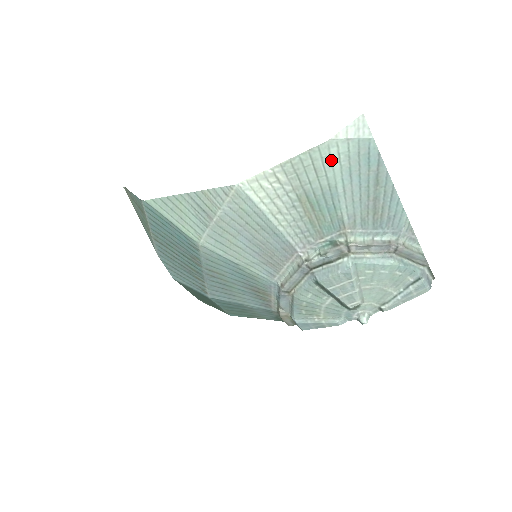
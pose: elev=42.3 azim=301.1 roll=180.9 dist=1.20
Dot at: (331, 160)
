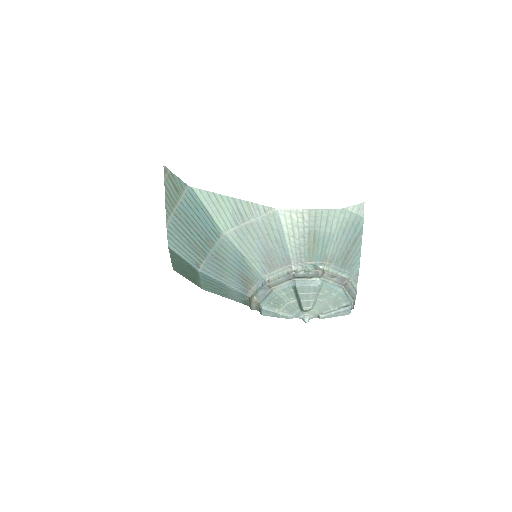
Dot at: (338, 220)
